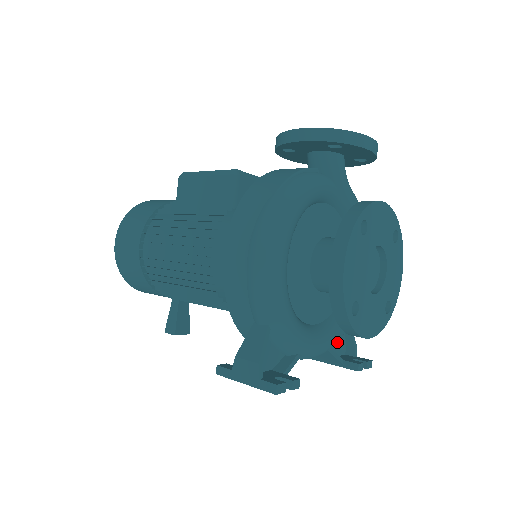
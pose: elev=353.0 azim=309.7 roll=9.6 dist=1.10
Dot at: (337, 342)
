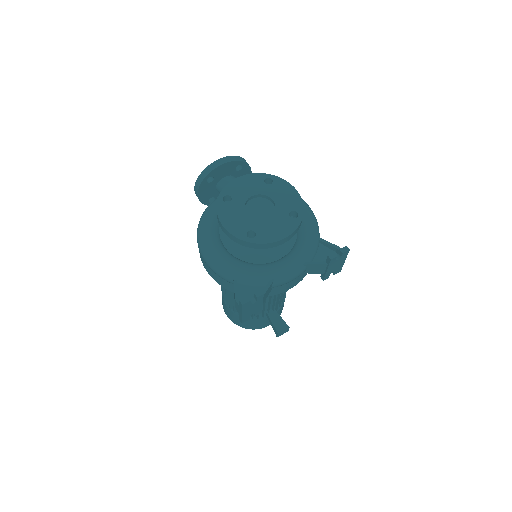
Dot at: (322, 256)
